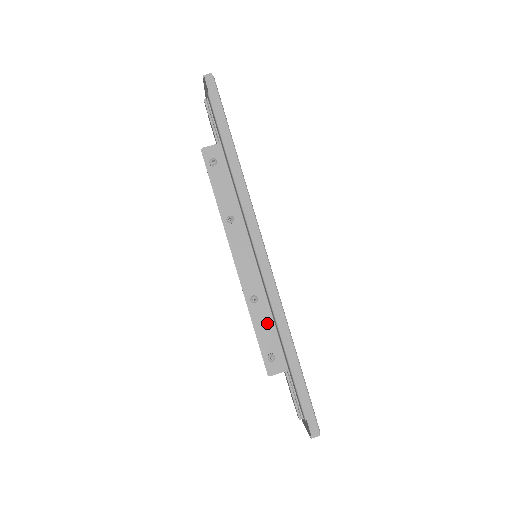
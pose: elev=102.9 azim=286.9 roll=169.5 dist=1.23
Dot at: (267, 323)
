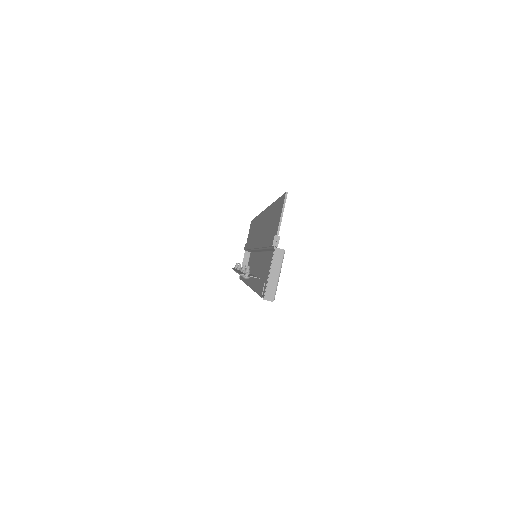
Dot at: occluded
